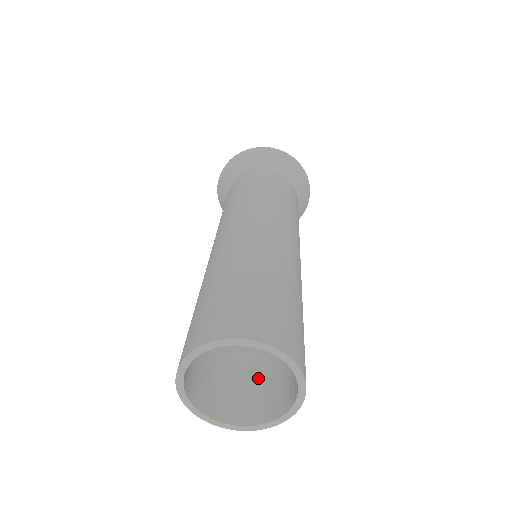
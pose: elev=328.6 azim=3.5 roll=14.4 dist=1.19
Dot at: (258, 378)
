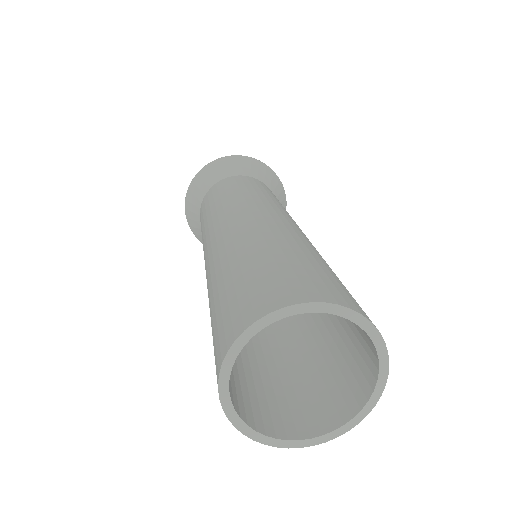
Dot at: (311, 379)
